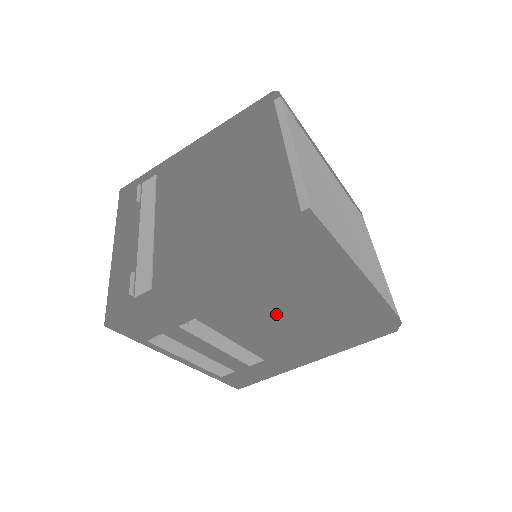
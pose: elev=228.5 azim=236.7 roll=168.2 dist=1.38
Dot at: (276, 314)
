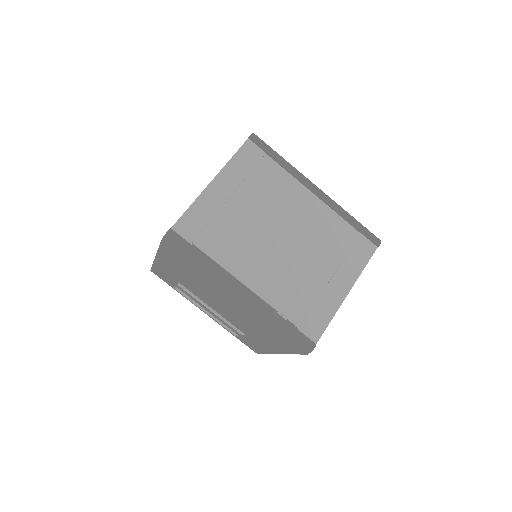
Dot at: (213, 298)
